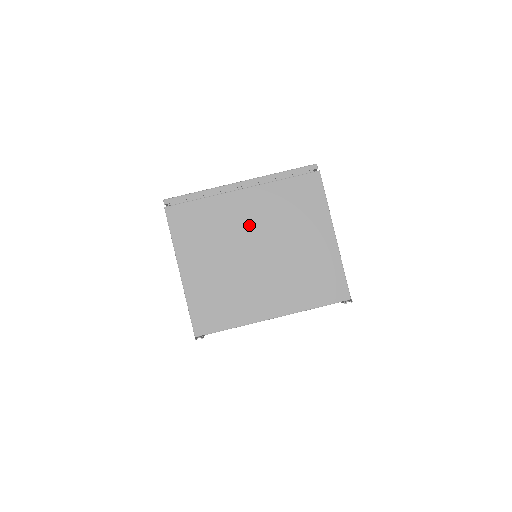
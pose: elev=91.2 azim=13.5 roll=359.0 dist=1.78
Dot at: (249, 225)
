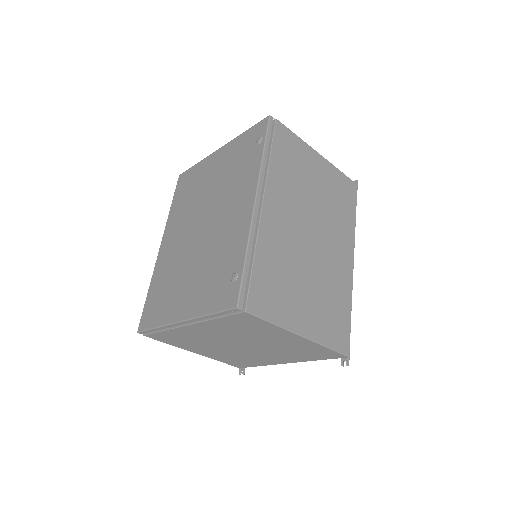
Dot at: (217, 338)
